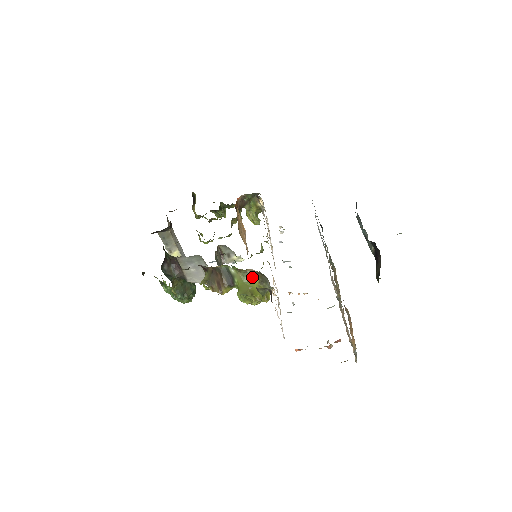
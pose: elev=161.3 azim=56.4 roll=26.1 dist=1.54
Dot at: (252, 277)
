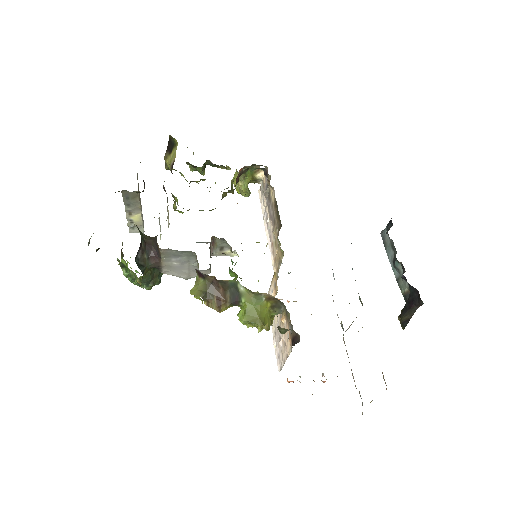
Dot at: (265, 300)
